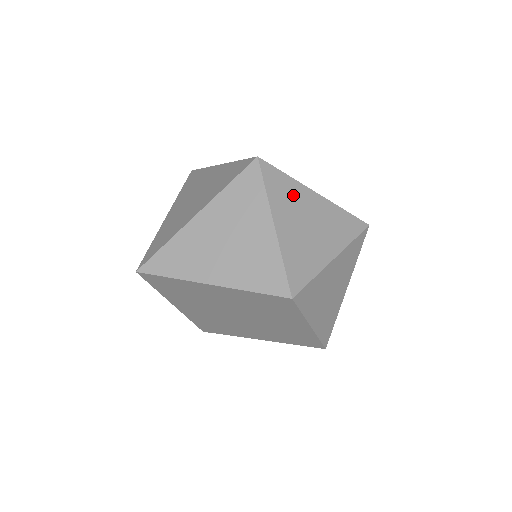
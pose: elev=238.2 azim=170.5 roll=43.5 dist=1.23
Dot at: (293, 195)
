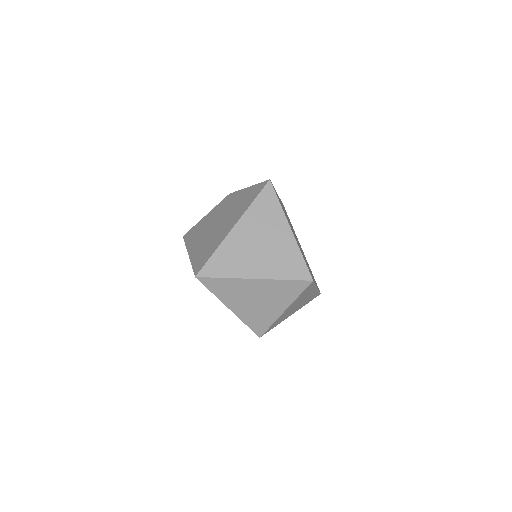
Dot at: (307, 293)
